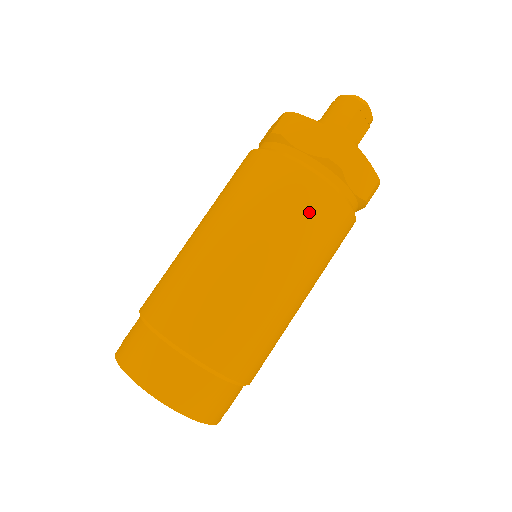
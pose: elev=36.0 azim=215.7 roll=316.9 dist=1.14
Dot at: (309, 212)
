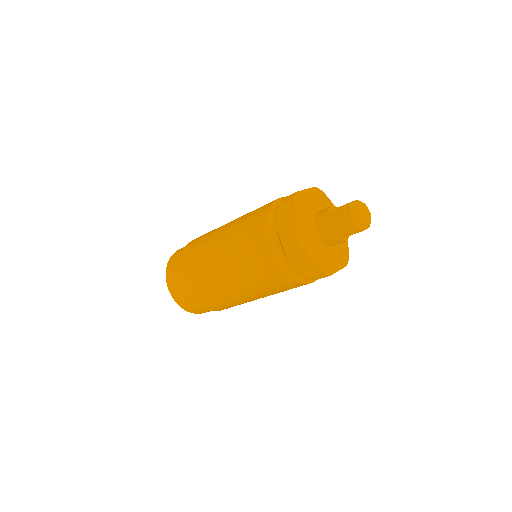
Dot at: (286, 288)
